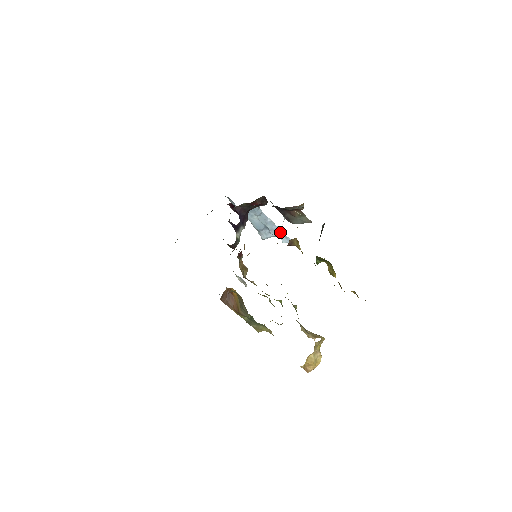
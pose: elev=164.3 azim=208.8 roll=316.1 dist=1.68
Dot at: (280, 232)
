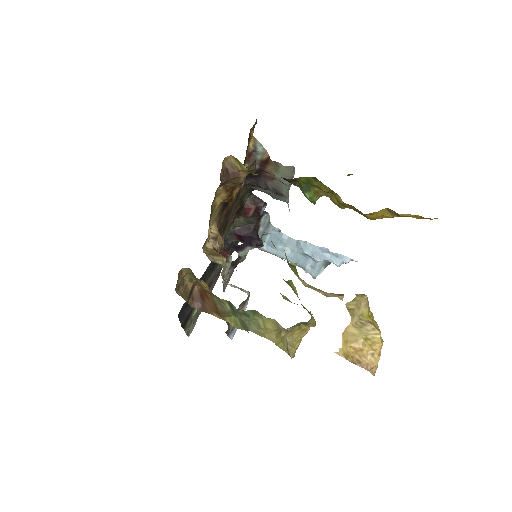
Dot at: (324, 252)
